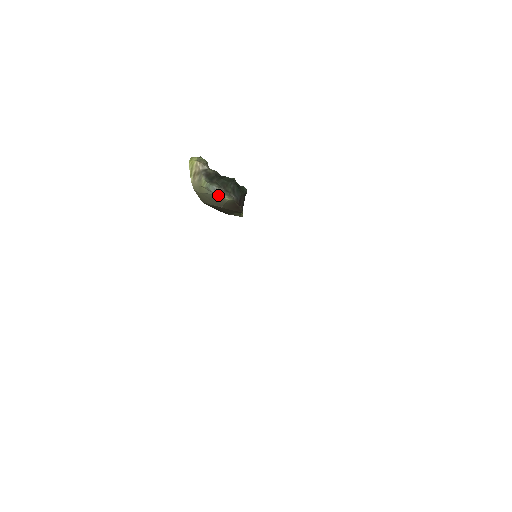
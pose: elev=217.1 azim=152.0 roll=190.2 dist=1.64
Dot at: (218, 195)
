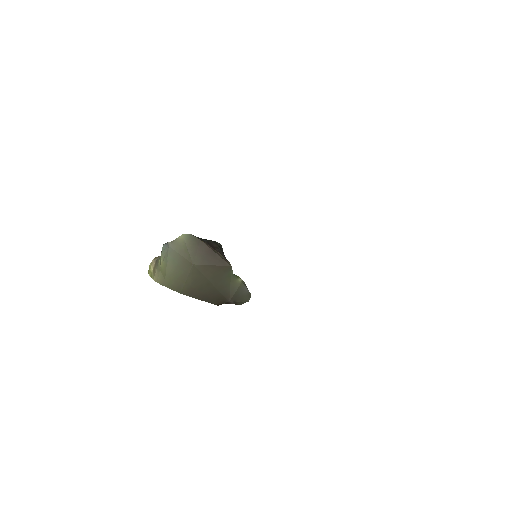
Dot at: (171, 243)
